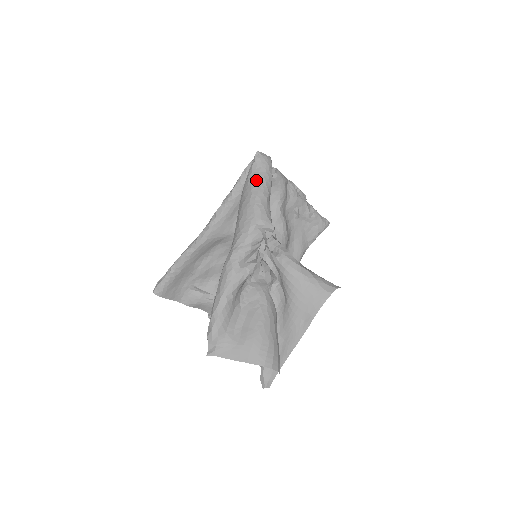
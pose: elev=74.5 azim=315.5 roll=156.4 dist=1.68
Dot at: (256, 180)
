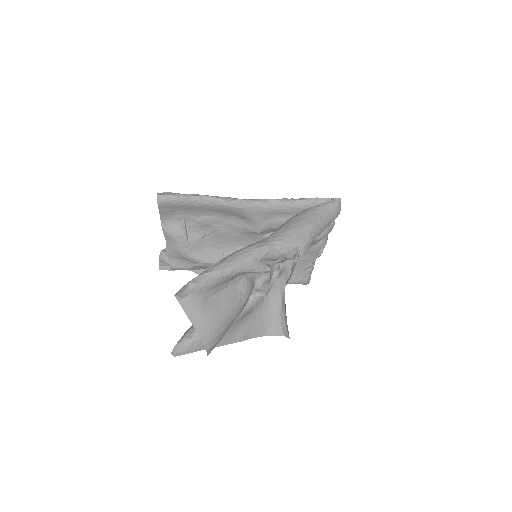
Dot at: (323, 216)
